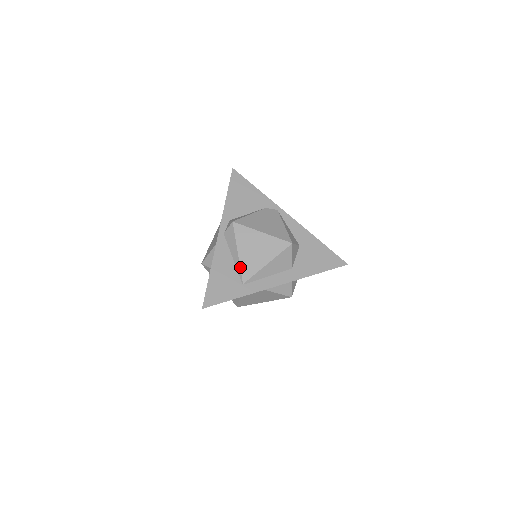
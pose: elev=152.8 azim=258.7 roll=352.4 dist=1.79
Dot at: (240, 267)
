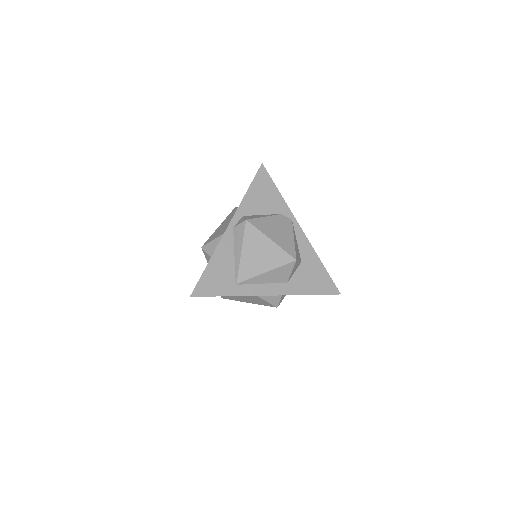
Dot at: (239, 267)
